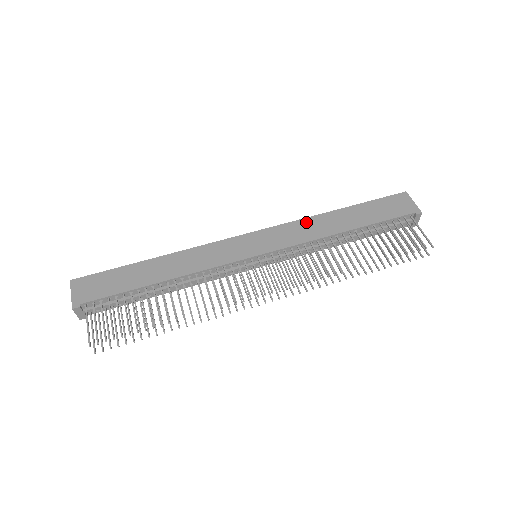
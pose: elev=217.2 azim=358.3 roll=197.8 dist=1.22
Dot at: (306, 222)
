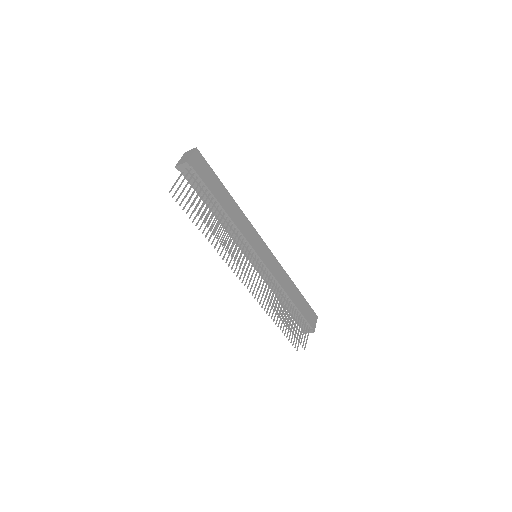
Dot at: (284, 273)
